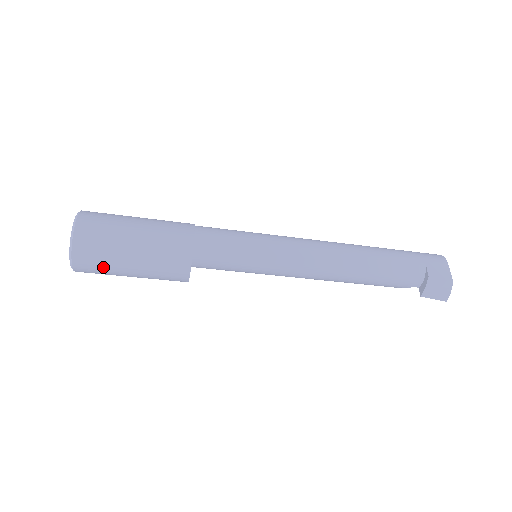
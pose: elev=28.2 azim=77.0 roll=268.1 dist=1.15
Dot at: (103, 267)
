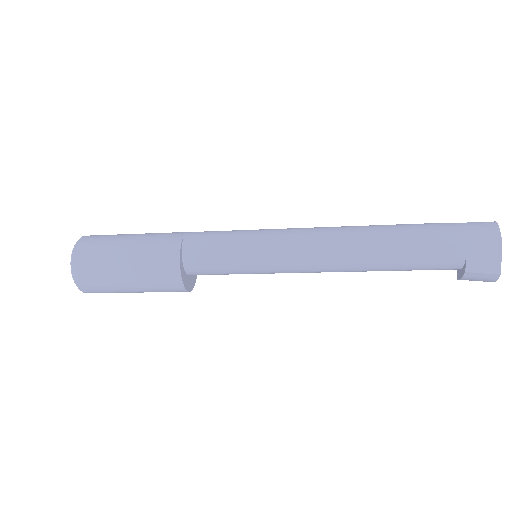
Dot at: occluded
